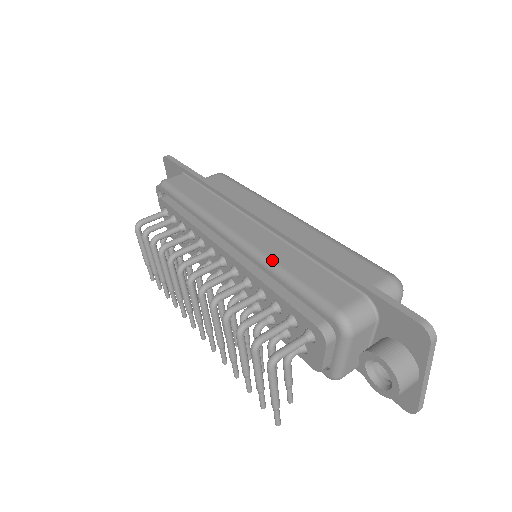
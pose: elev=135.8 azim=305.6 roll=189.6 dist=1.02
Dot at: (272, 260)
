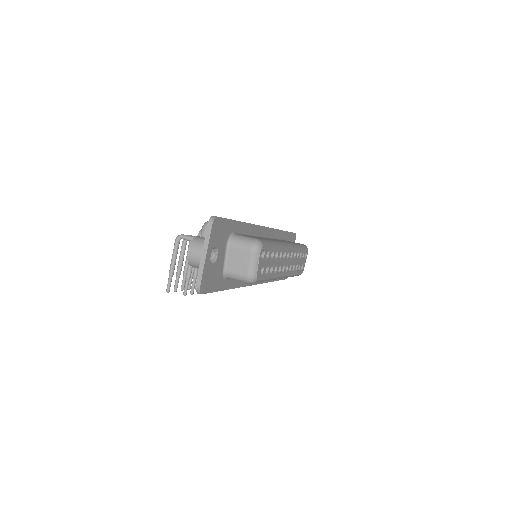
Dot at: occluded
